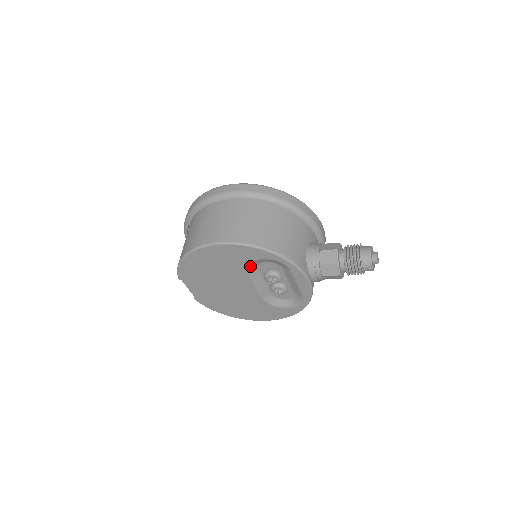
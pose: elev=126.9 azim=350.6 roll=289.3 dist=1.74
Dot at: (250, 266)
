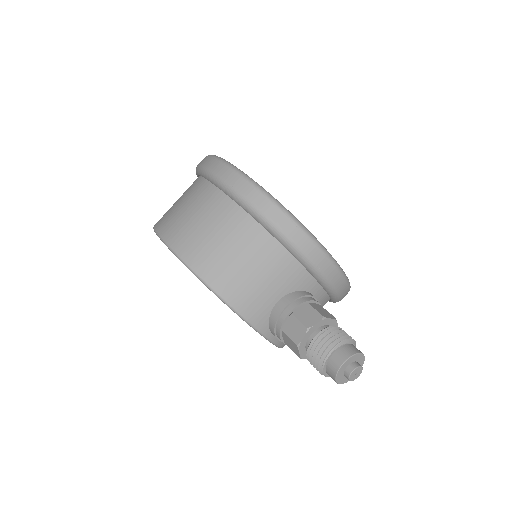
Dot at: occluded
